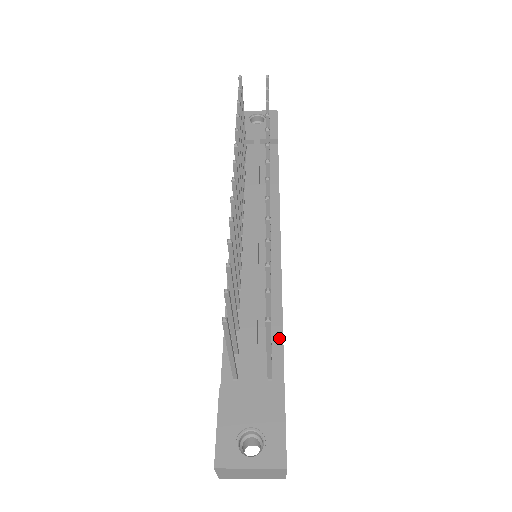
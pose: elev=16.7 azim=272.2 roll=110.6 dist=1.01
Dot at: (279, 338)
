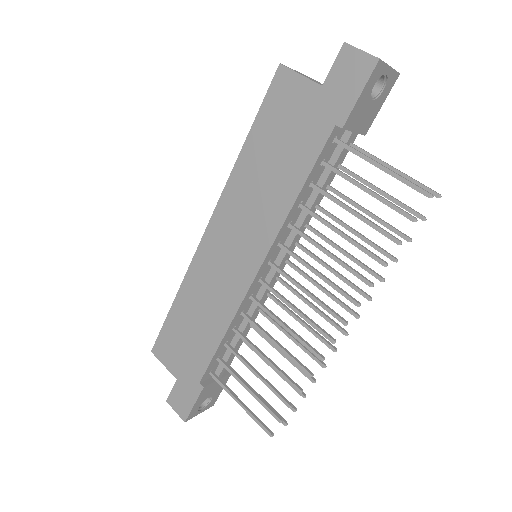
Dot at: (242, 341)
